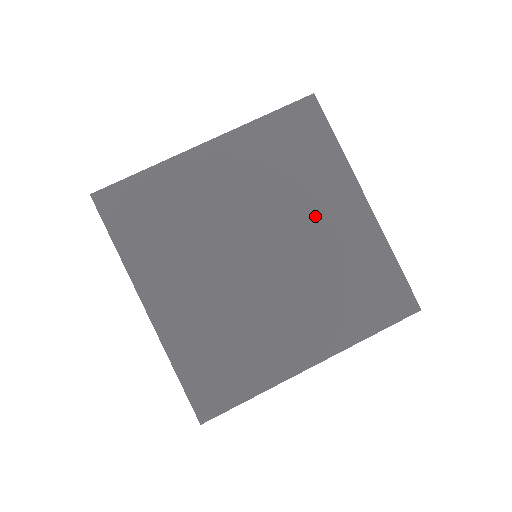
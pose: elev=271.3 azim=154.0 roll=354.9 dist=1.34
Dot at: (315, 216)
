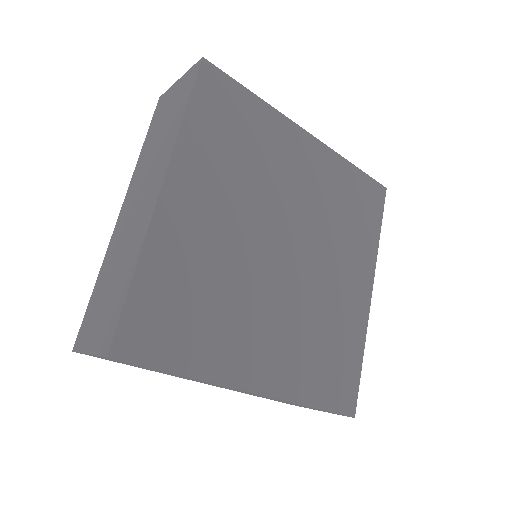
Dot at: (337, 266)
